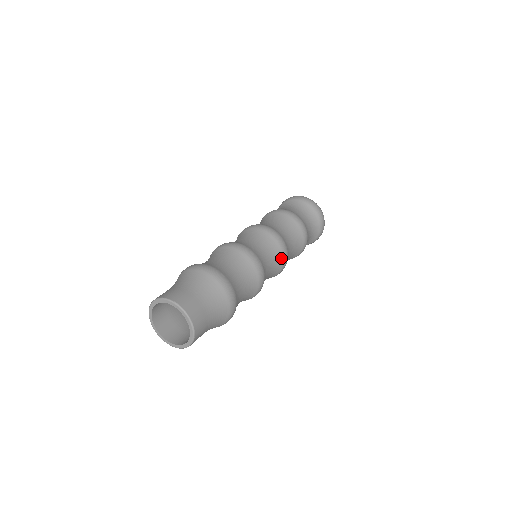
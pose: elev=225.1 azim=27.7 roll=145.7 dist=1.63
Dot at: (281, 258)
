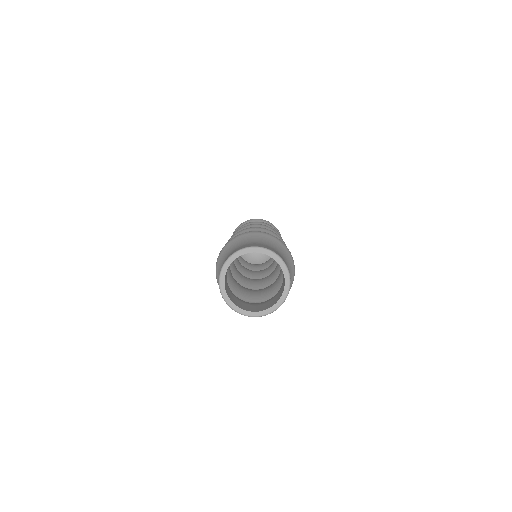
Dot at: occluded
